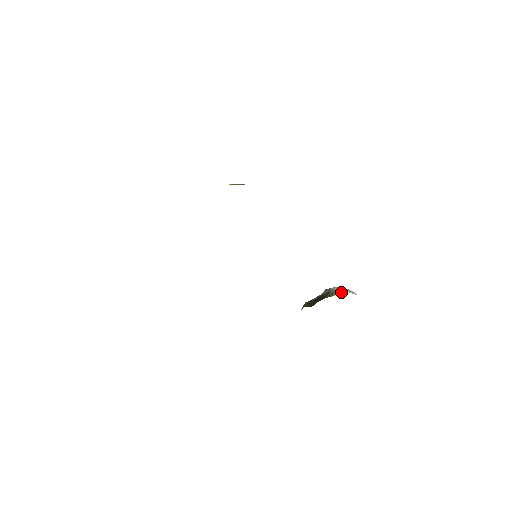
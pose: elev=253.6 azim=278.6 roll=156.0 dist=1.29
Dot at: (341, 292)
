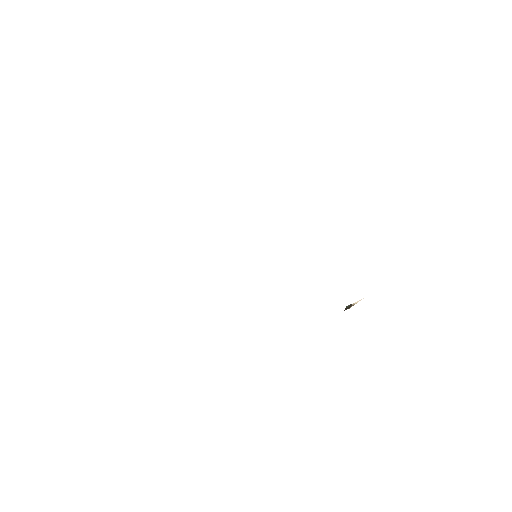
Dot at: (359, 300)
